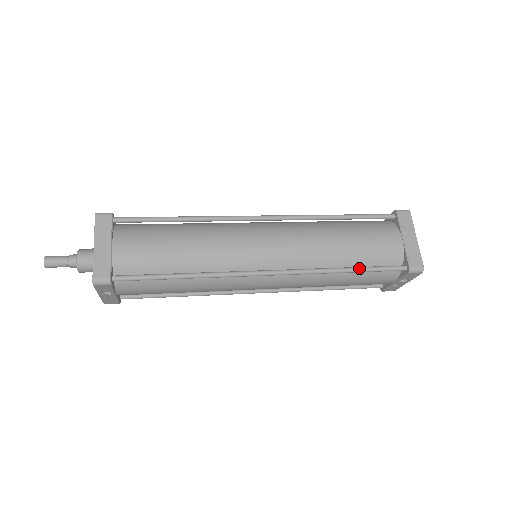
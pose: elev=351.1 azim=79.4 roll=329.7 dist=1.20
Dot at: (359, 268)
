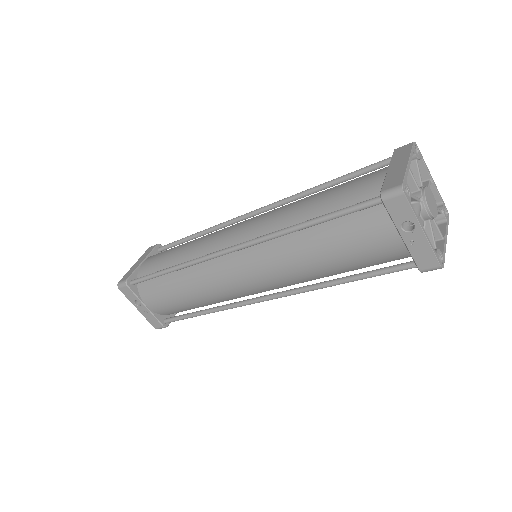
Dot at: (318, 217)
